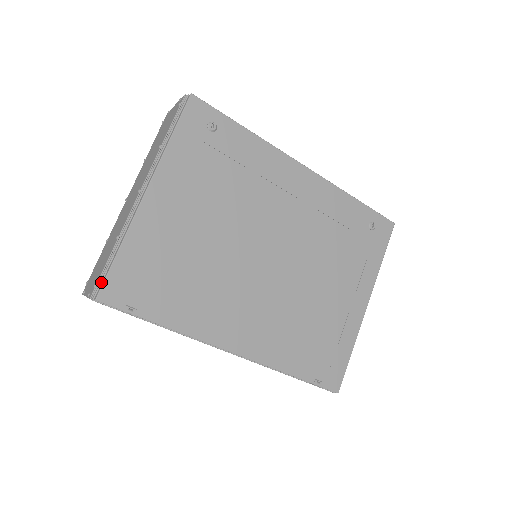
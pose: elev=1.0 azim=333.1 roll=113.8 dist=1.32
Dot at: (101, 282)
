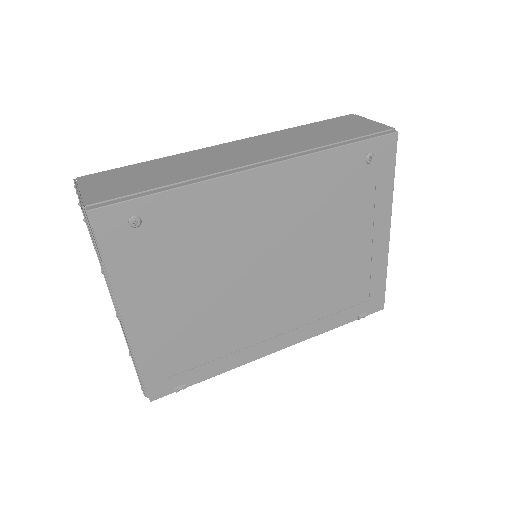
Dot at: (144, 387)
